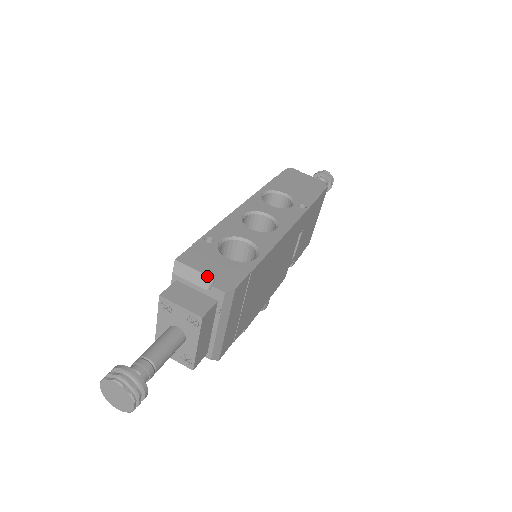
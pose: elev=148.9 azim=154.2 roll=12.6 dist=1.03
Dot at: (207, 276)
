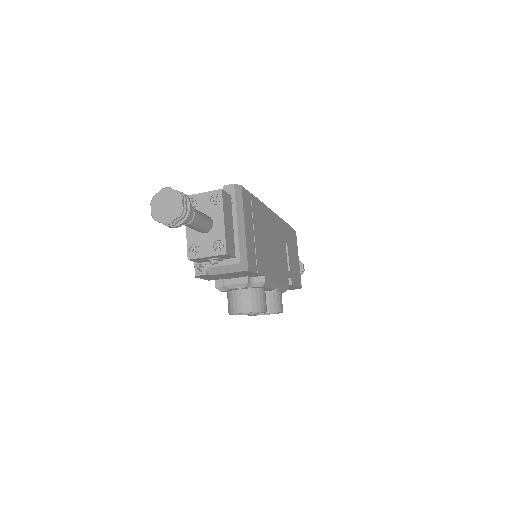
Dot at: occluded
